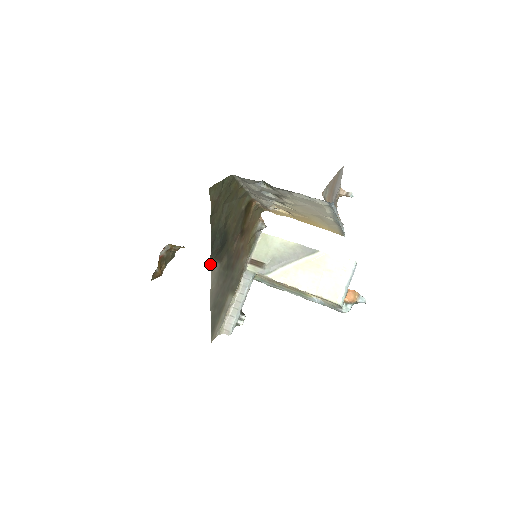
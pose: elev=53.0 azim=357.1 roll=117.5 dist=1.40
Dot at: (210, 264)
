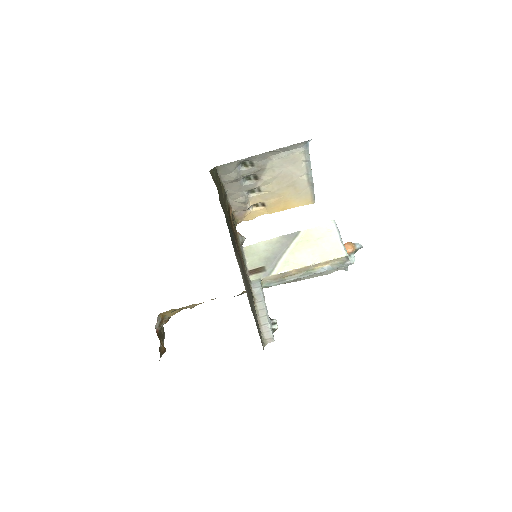
Dot at: occluded
